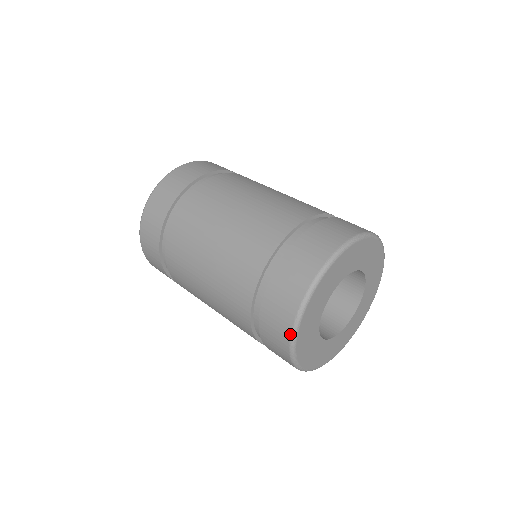
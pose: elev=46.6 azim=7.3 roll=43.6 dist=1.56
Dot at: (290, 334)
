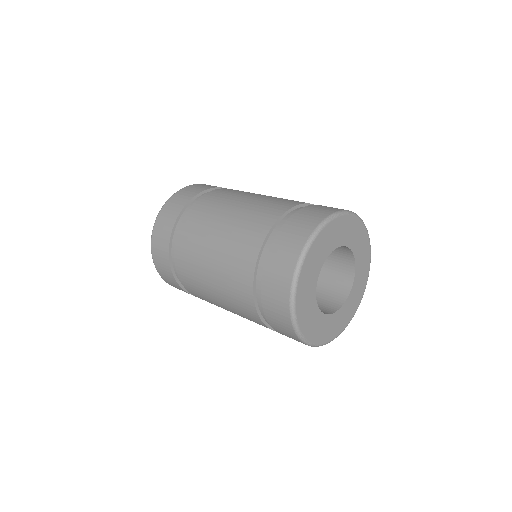
Dot at: (296, 263)
